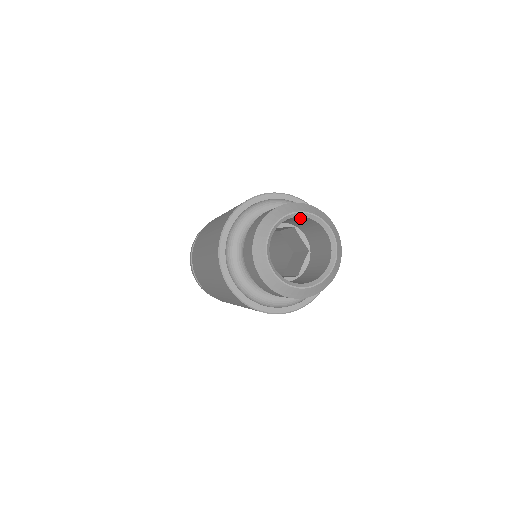
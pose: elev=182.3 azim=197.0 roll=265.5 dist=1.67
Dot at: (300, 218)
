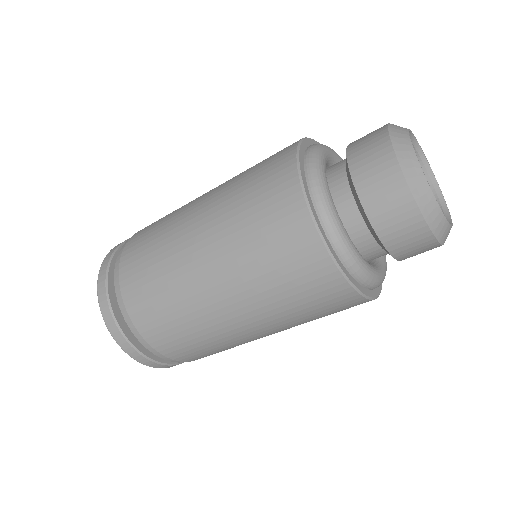
Dot at: occluded
